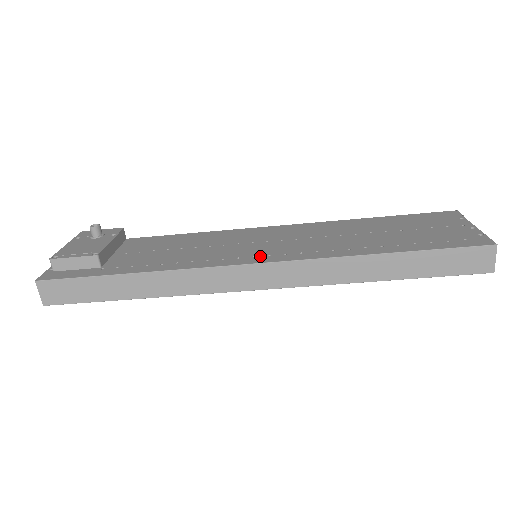
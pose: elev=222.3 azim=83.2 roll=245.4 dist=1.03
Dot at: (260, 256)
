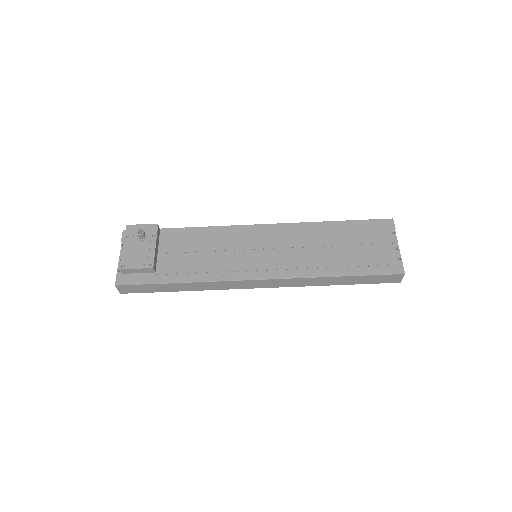
Dot at: (261, 270)
